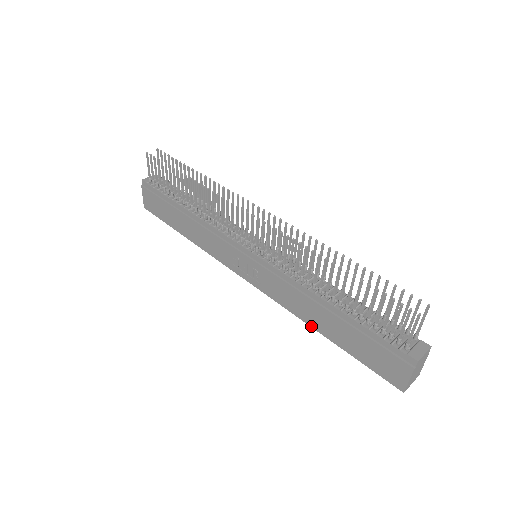
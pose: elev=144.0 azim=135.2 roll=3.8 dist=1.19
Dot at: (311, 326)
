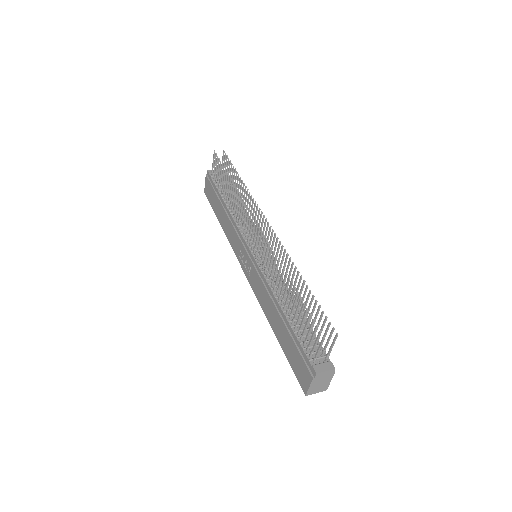
Dot at: (269, 322)
